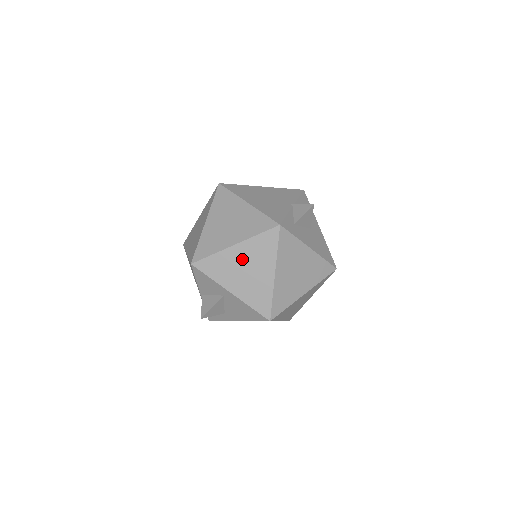
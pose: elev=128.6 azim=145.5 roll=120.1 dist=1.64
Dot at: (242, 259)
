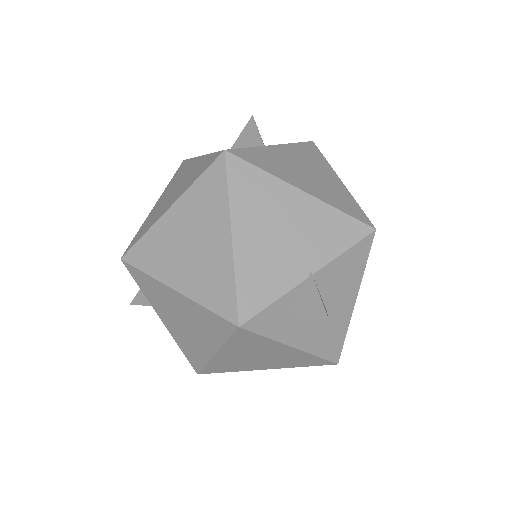
Dot at: (180, 309)
